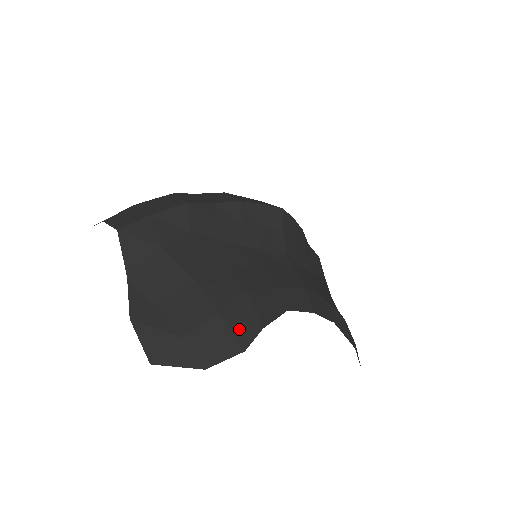
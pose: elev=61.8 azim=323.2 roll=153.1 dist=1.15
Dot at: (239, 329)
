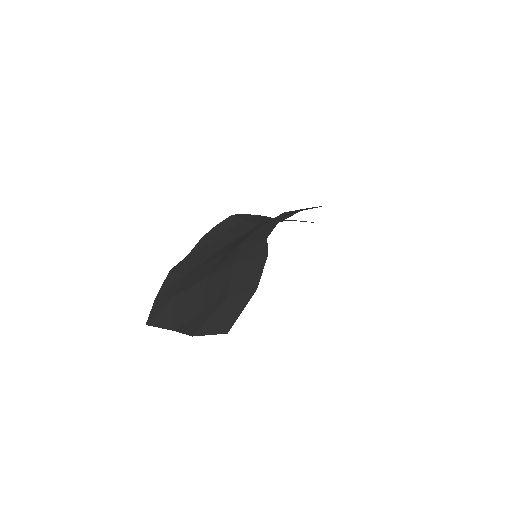
Dot at: (253, 254)
